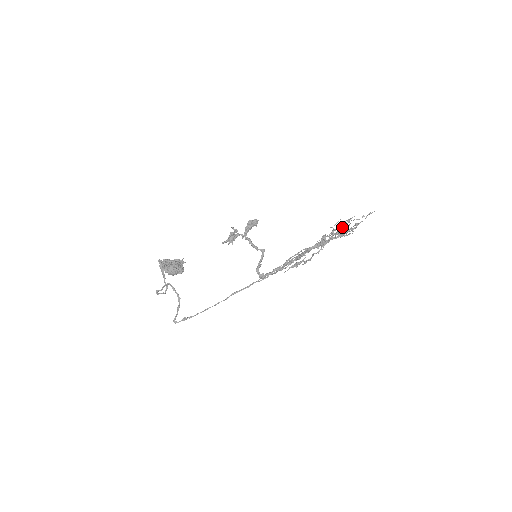
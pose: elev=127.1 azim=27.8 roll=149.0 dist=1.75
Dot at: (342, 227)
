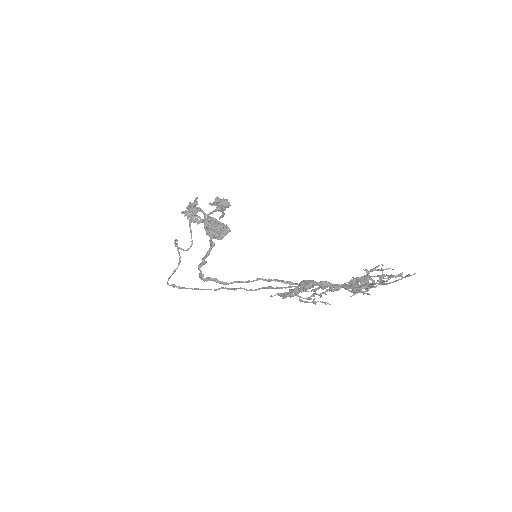
Dot at: occluded
